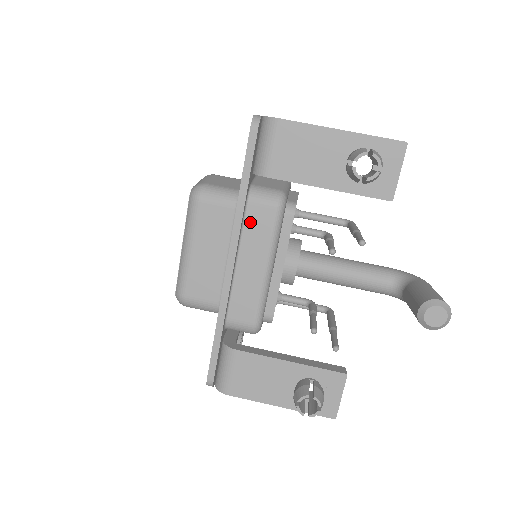
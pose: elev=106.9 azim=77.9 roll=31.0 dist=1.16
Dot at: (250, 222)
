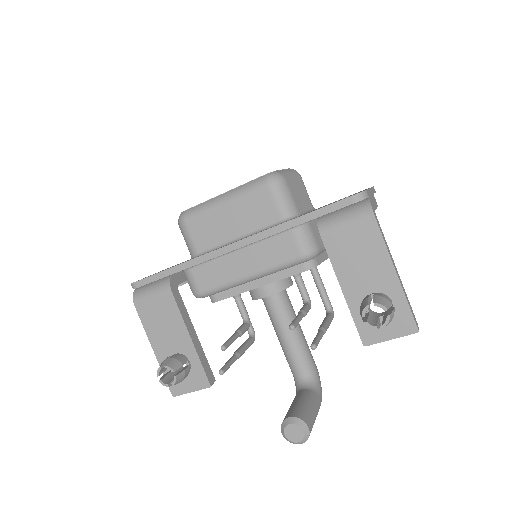
Dot at: (276, 241)
